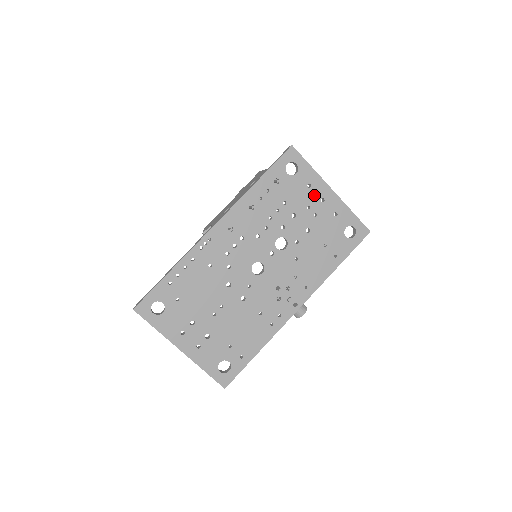
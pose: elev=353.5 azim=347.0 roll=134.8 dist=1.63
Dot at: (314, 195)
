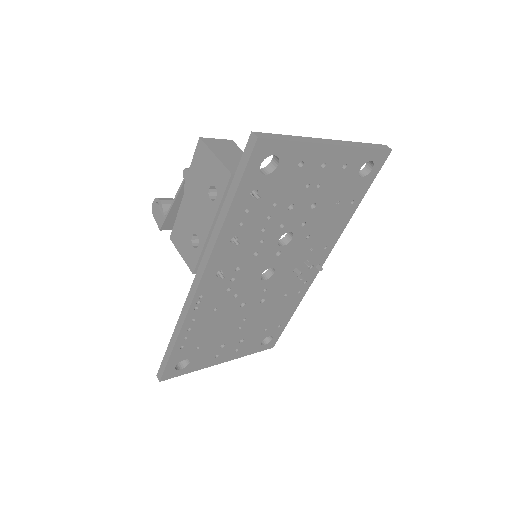
Dot at: (310, 169)
